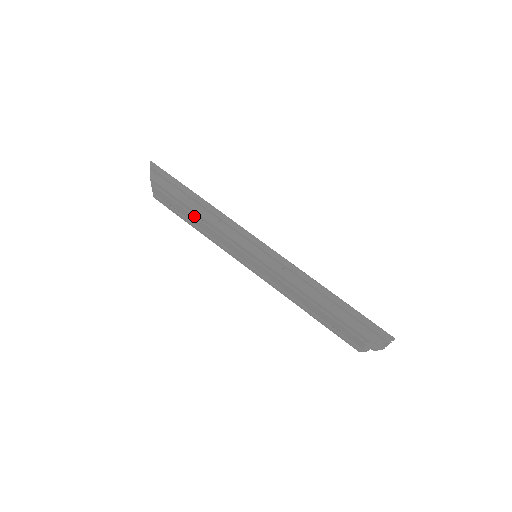
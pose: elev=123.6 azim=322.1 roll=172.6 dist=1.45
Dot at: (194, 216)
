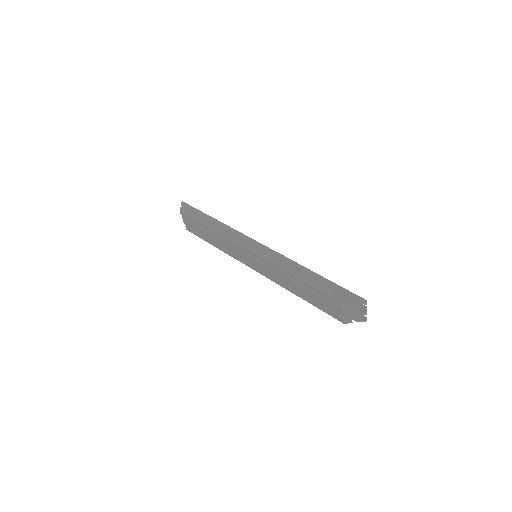
Dot at: (210, 233)
